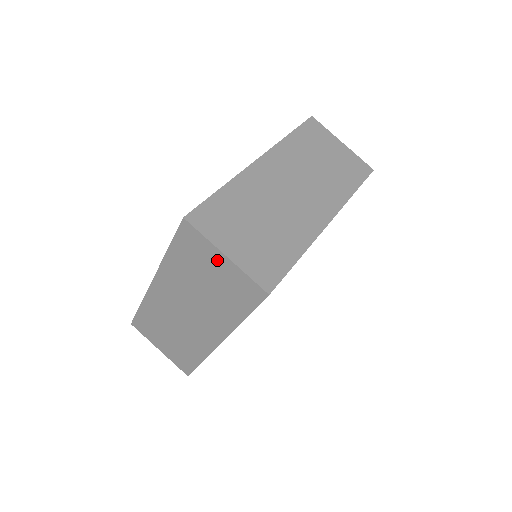
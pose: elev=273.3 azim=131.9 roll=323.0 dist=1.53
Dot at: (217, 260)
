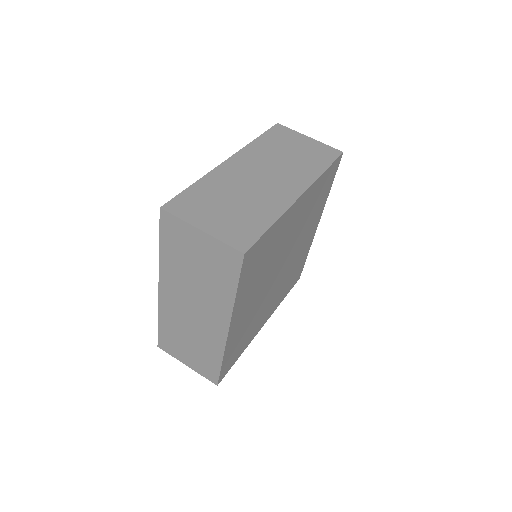
Dot at: (196, 238)
